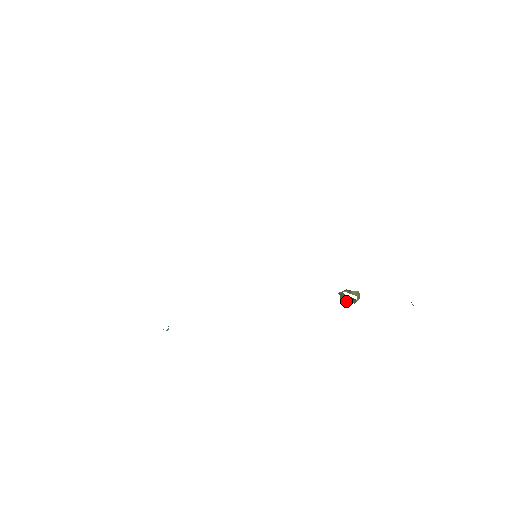
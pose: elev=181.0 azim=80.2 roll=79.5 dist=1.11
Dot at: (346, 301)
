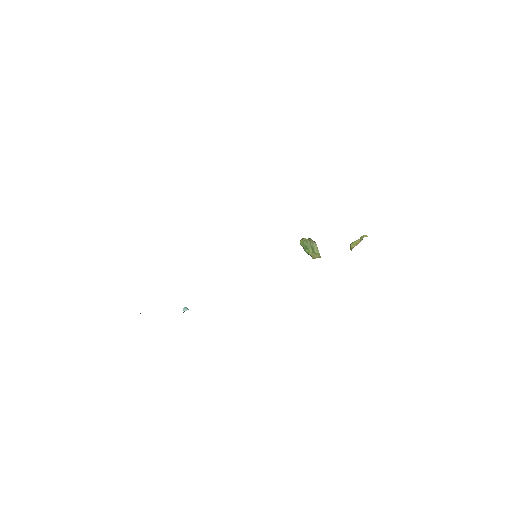
Dot at: occluded
